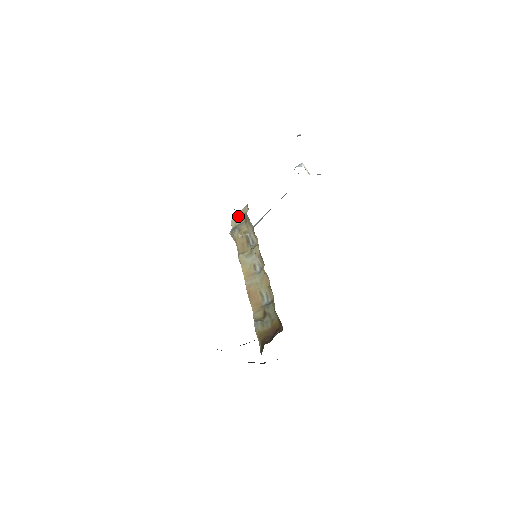
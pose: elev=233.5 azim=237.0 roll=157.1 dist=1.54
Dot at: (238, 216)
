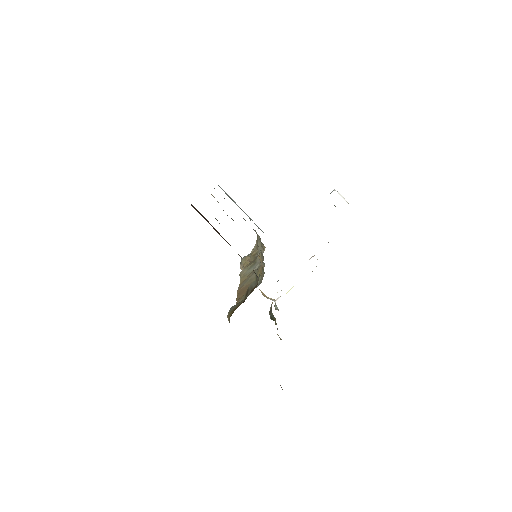
Dot at: (252, 249)
